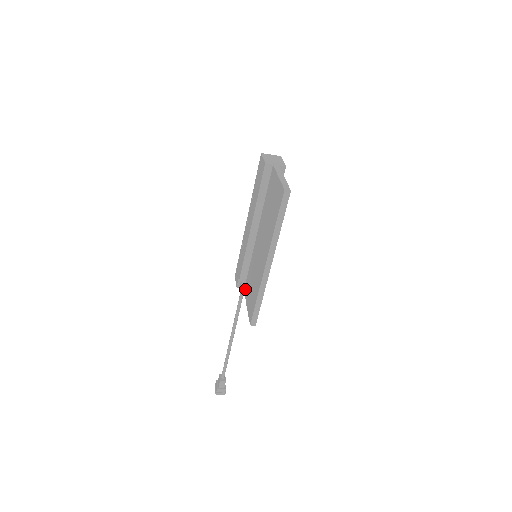
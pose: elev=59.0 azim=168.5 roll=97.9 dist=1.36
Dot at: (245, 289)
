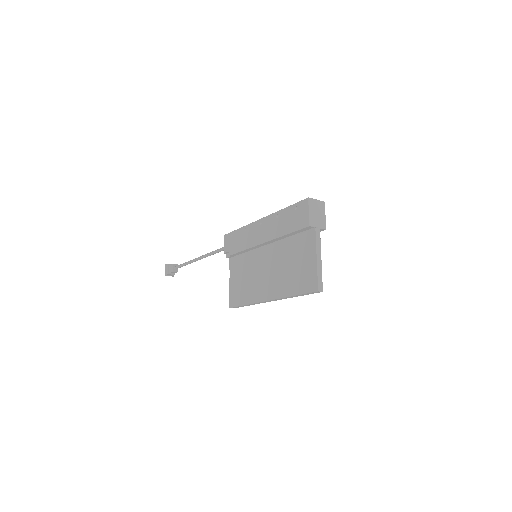
Dot at: (232, 263)
